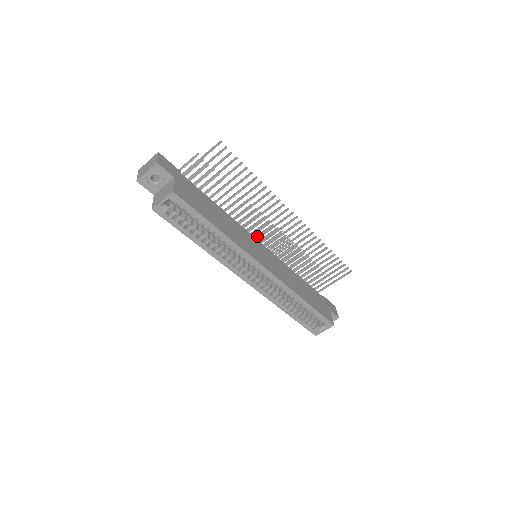
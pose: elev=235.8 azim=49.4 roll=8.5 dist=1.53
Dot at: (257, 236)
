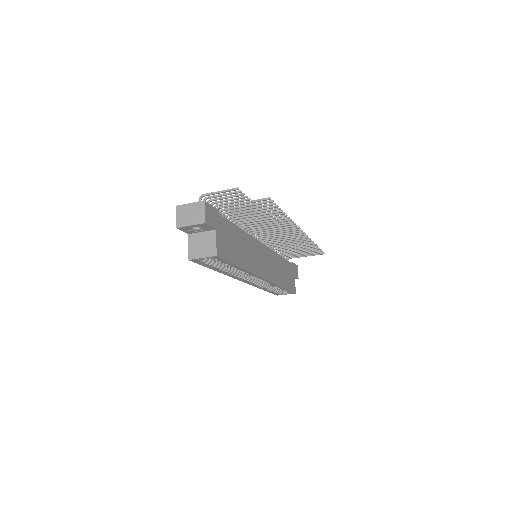
Dot at: occluded
